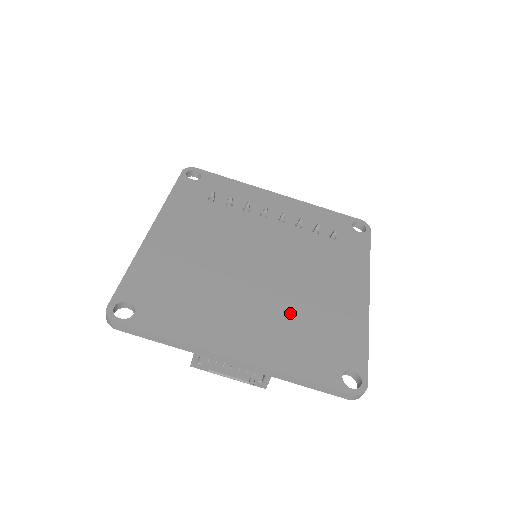
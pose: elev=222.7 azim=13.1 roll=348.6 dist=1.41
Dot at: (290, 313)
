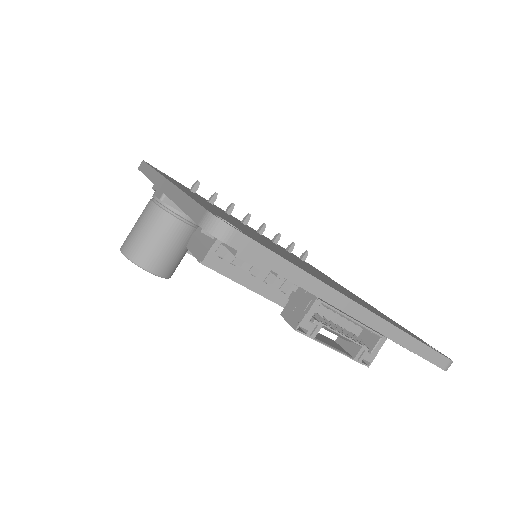
Dot at: occluded
